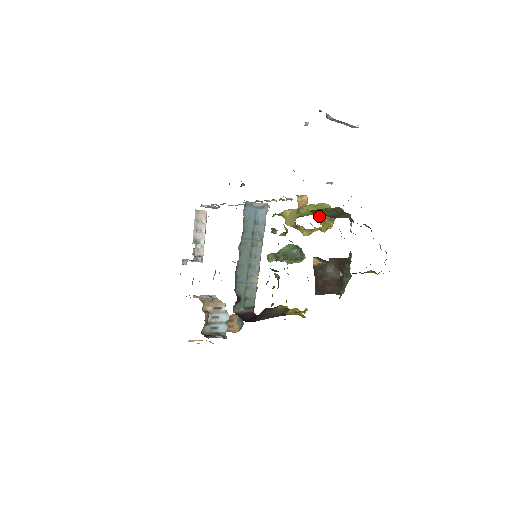
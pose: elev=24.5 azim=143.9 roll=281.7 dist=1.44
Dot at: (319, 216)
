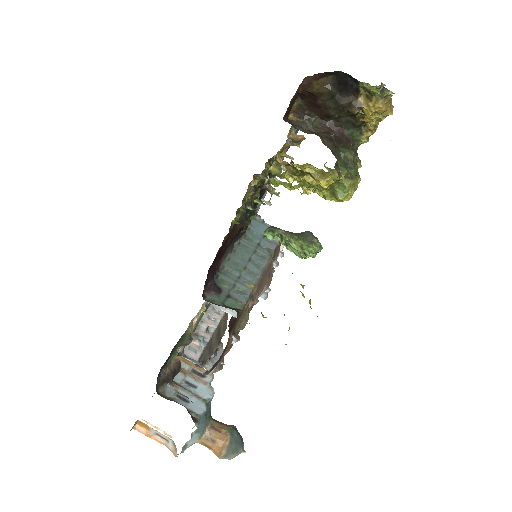
Dot at: (325, 166)
